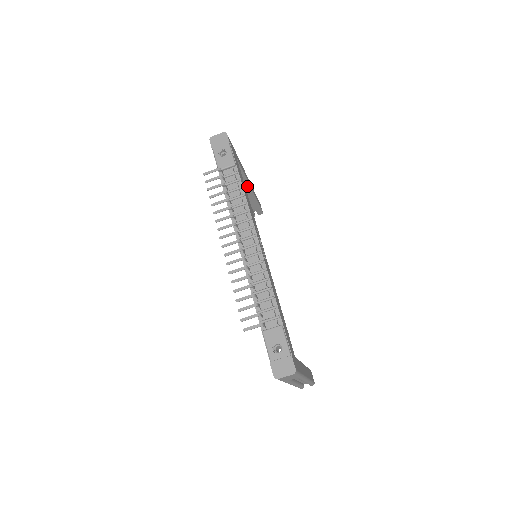
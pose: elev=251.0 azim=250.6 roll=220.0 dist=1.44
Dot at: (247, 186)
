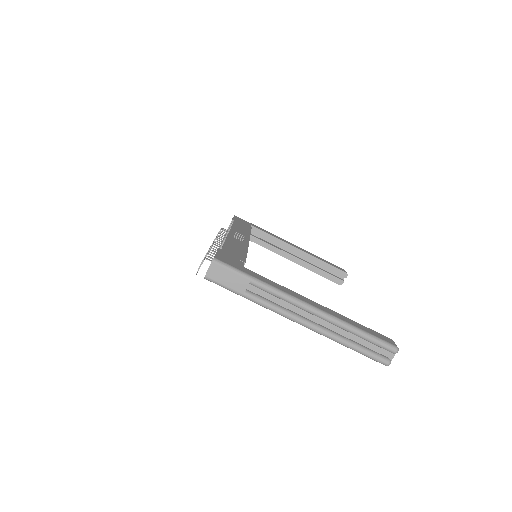
Dot at: (293, 249)
